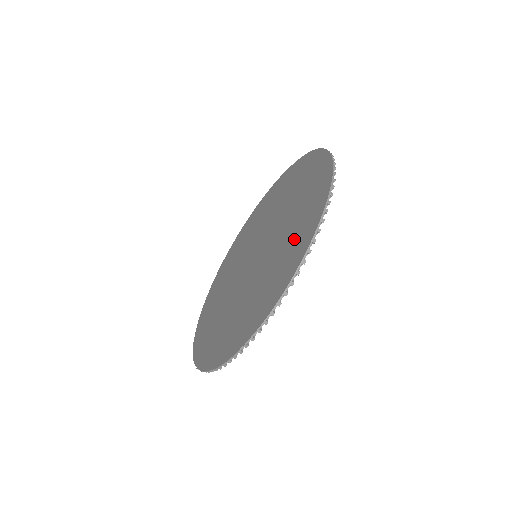
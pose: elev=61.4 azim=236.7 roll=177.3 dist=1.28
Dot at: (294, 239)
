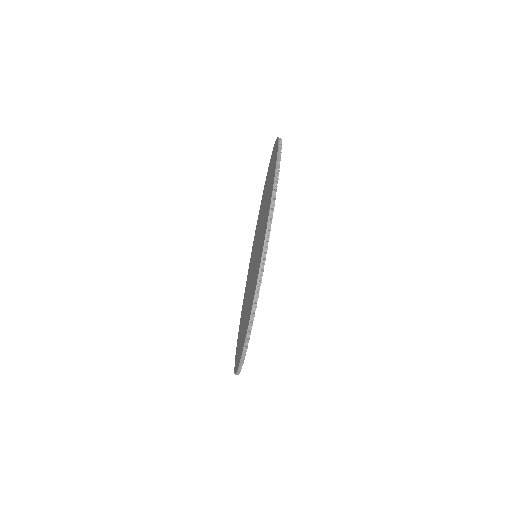
Dot at: (263, 231)
